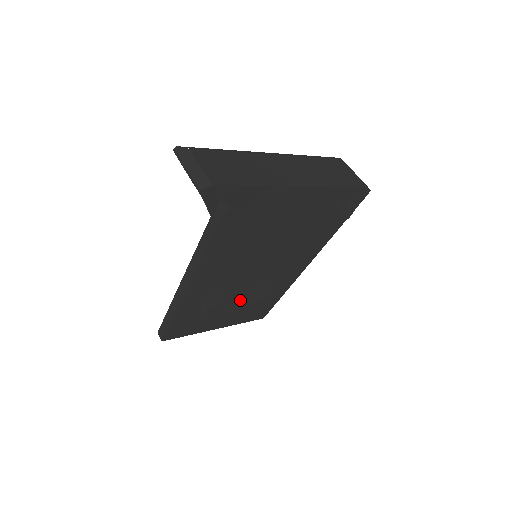
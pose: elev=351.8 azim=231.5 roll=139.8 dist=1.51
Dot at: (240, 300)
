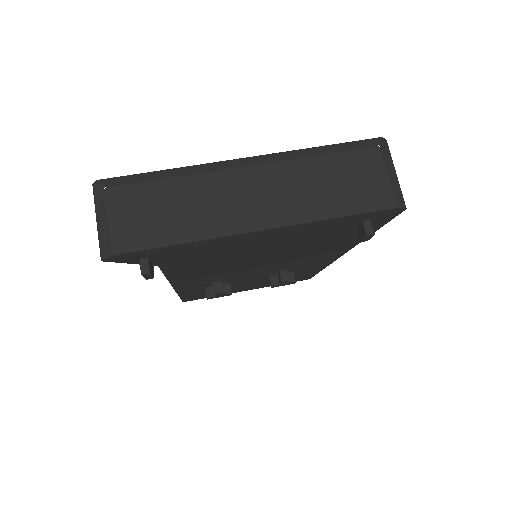
Dot at: (259, 279)
